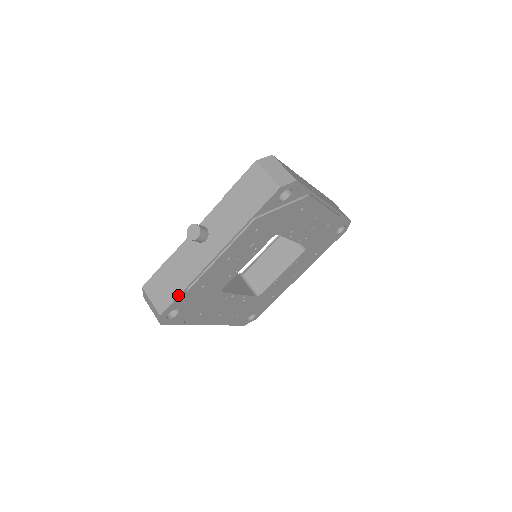
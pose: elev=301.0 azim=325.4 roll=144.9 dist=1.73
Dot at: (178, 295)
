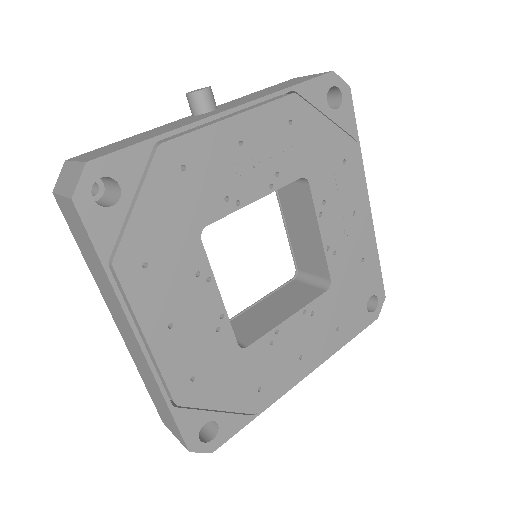
Dot at: (140, 141)
